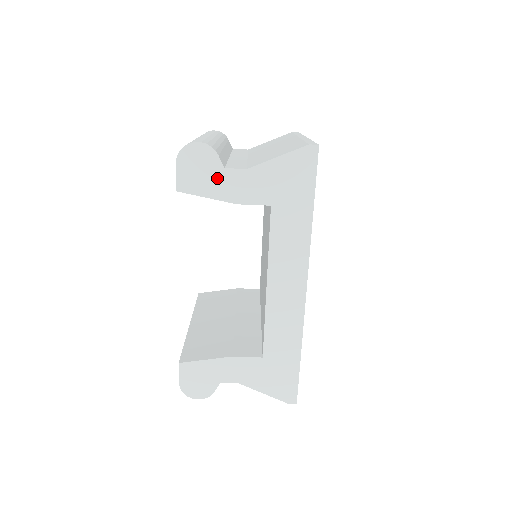
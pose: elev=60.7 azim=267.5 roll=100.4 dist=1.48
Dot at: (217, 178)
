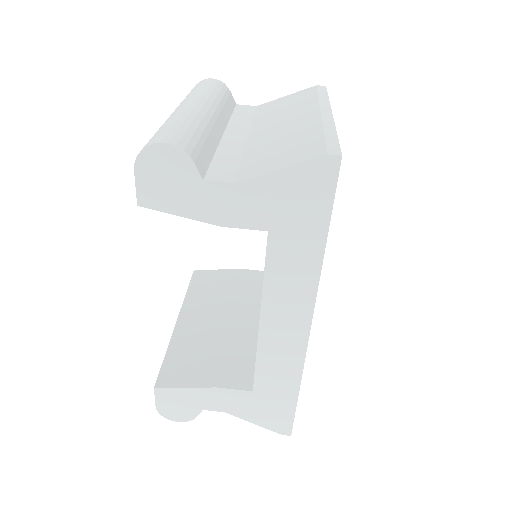
Dot at: (193, 192)
